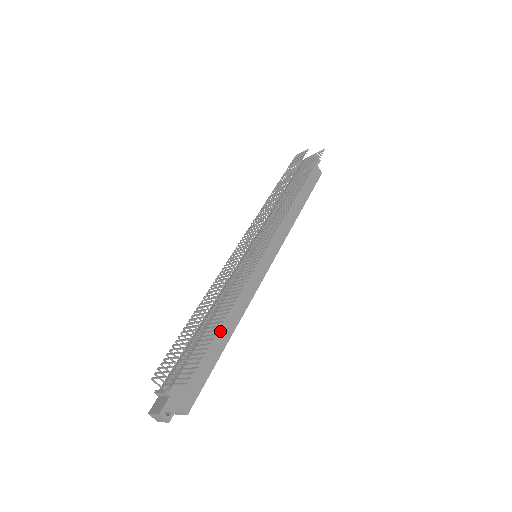
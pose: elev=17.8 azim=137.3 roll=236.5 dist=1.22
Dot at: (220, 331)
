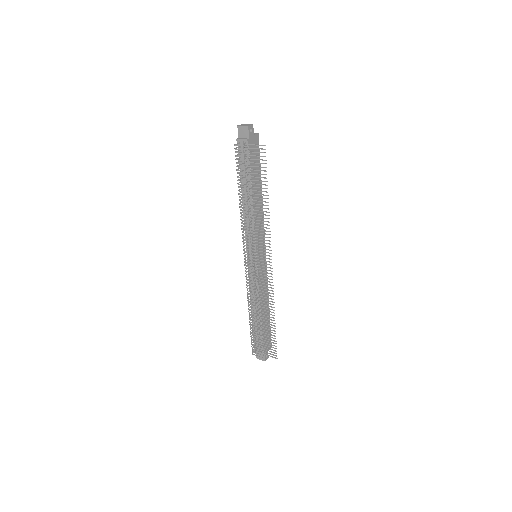
Dot at: occluded
